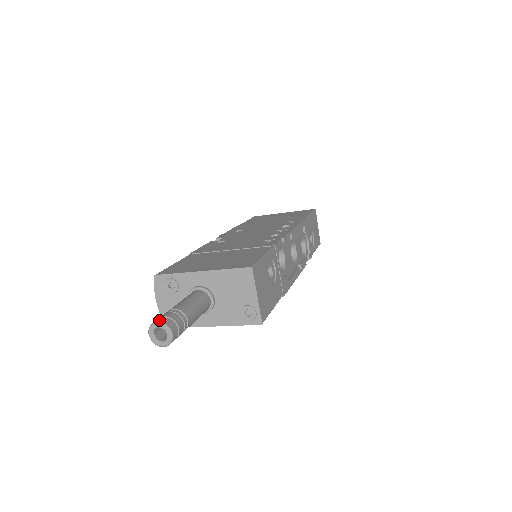
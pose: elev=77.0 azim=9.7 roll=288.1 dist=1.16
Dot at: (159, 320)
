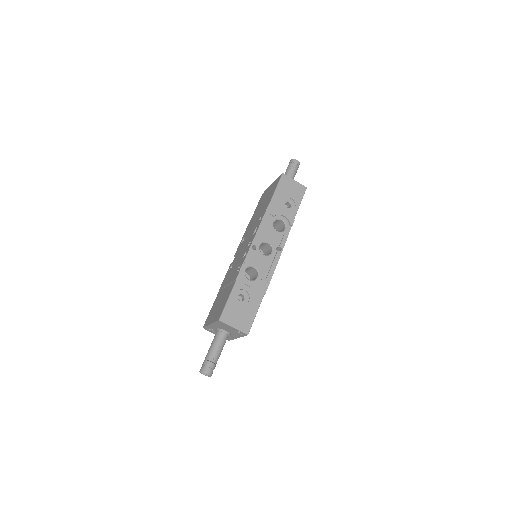
Dot at: (200, 370)
